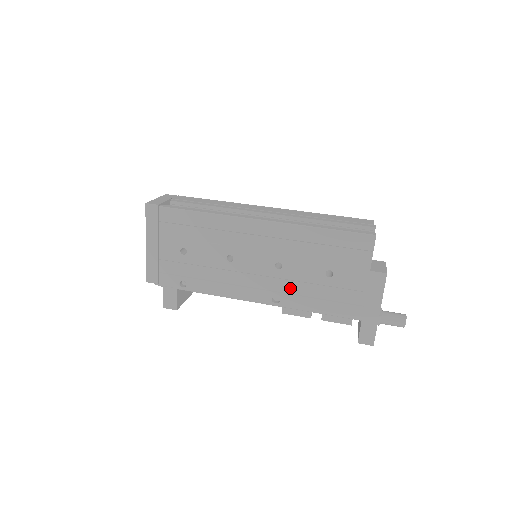
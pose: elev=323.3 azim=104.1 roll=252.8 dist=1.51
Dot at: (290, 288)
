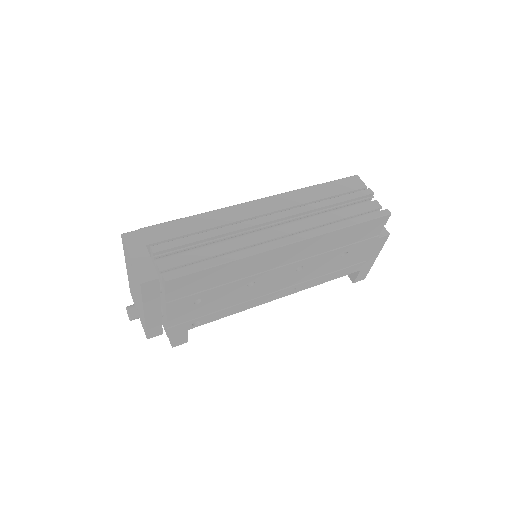
Dot at: (307, 278)
